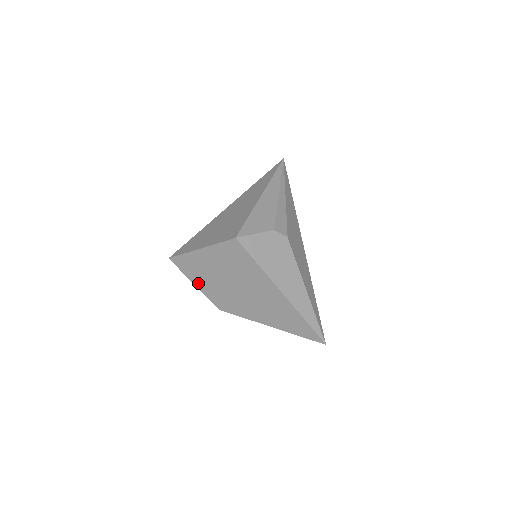
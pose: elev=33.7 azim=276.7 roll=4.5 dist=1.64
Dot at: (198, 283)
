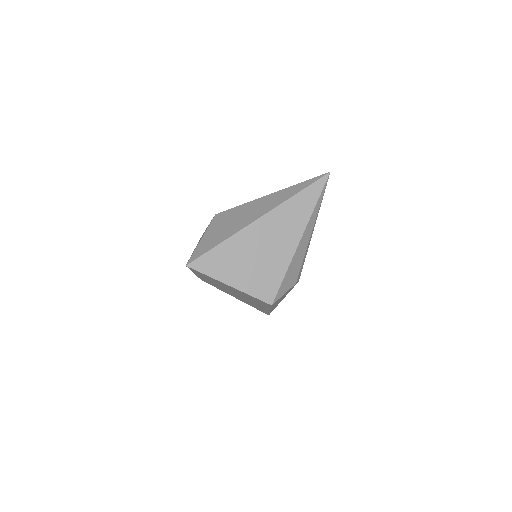
Dot at: occluded
